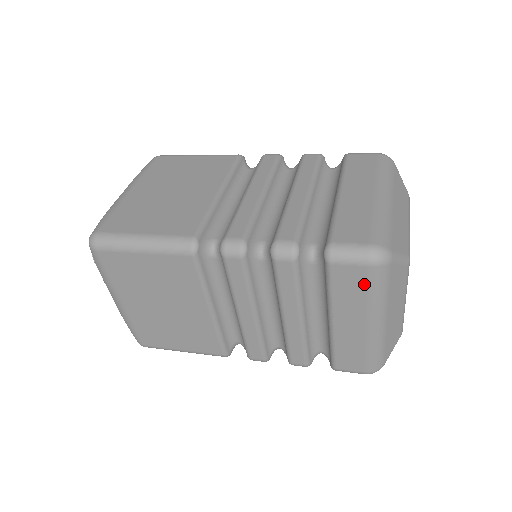
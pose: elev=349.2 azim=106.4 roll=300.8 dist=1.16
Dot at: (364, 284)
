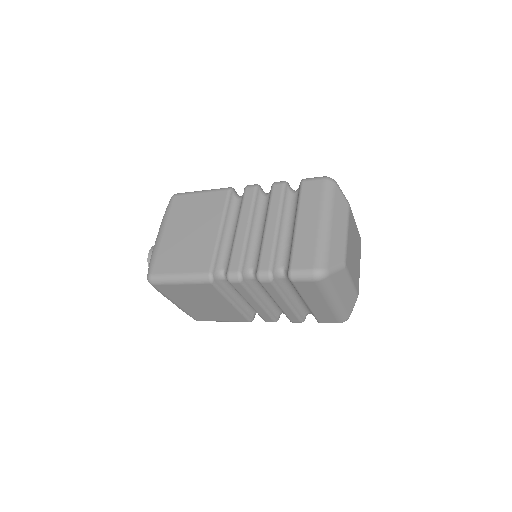
Dot at: (316, 288)
